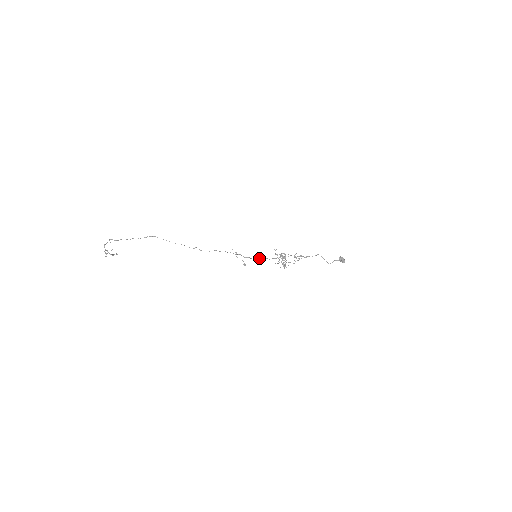
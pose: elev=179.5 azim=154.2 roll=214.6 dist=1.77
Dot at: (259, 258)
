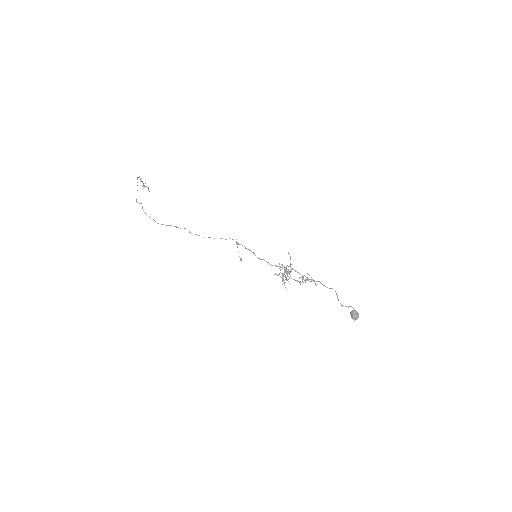
Dot at: occluded
